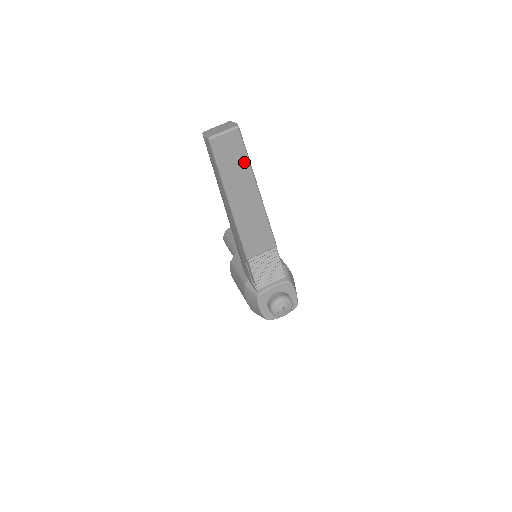
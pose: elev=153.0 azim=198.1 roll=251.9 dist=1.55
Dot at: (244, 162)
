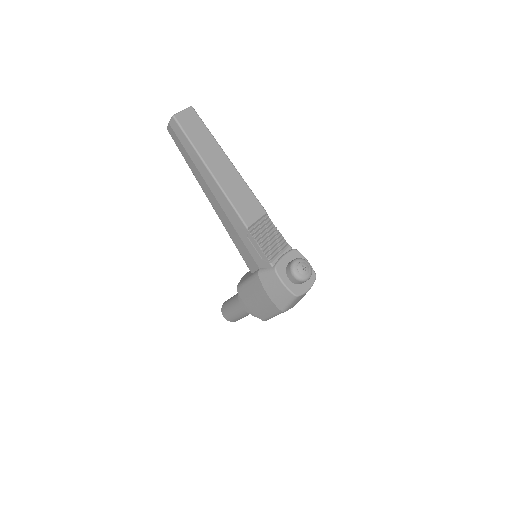
Dot at: (207, 134)
